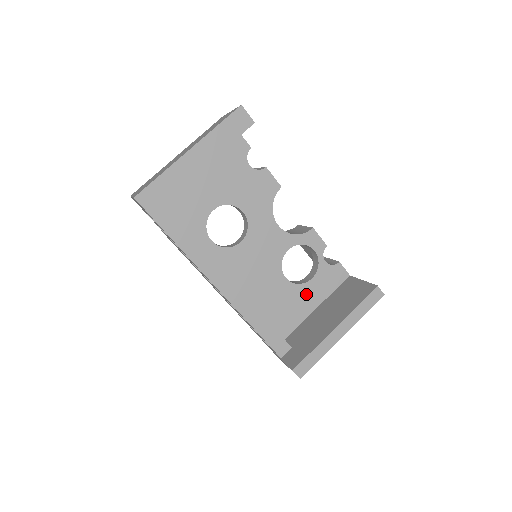
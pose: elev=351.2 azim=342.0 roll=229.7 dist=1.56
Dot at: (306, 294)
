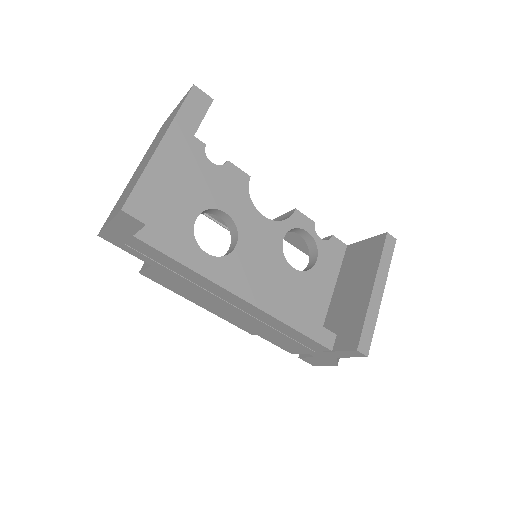
Dot at: (319, 278)
